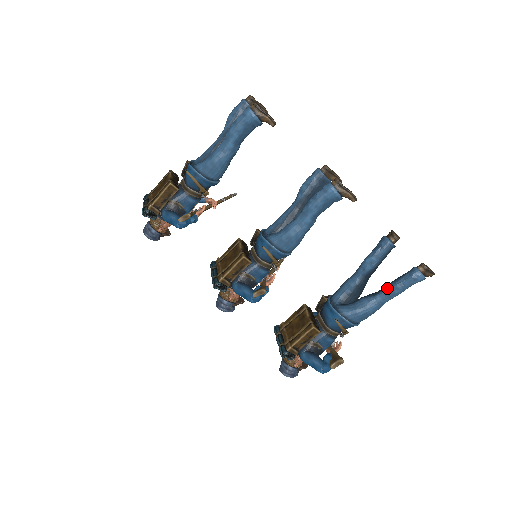
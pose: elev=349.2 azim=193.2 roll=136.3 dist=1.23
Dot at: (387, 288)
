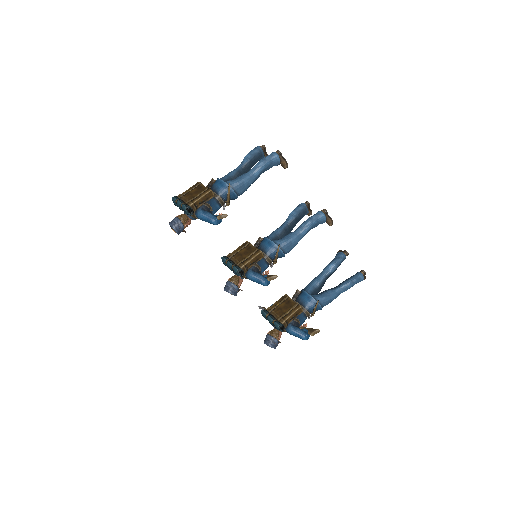
Dot at: (344, 284)
